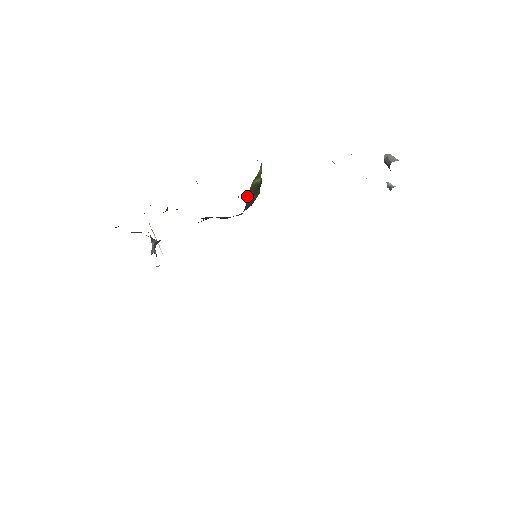
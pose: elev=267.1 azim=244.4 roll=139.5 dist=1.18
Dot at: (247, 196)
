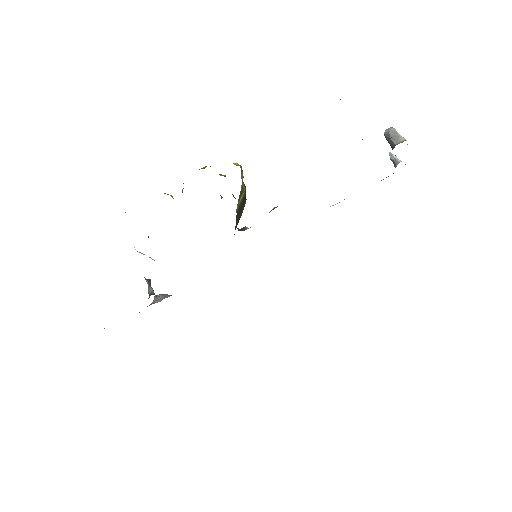
Dot at: occluded
